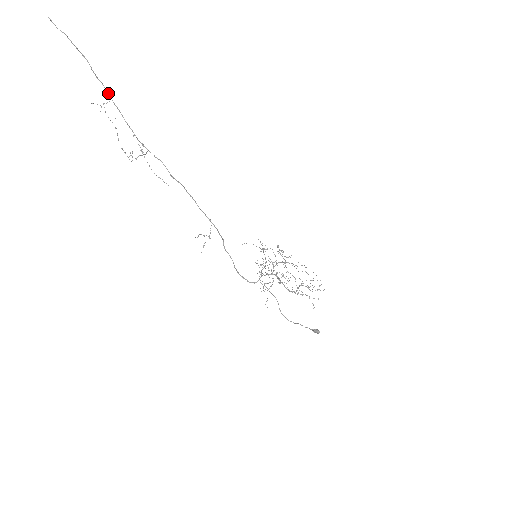
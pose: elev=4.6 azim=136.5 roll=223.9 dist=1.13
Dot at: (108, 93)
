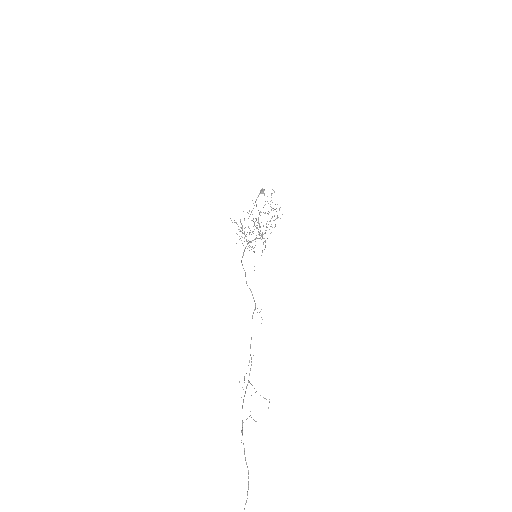
Dot at: occluded
